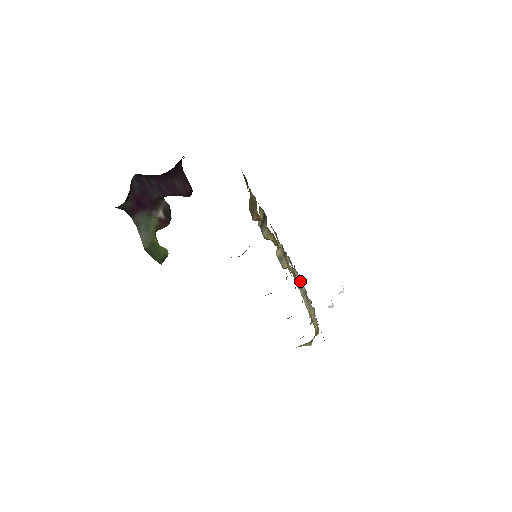
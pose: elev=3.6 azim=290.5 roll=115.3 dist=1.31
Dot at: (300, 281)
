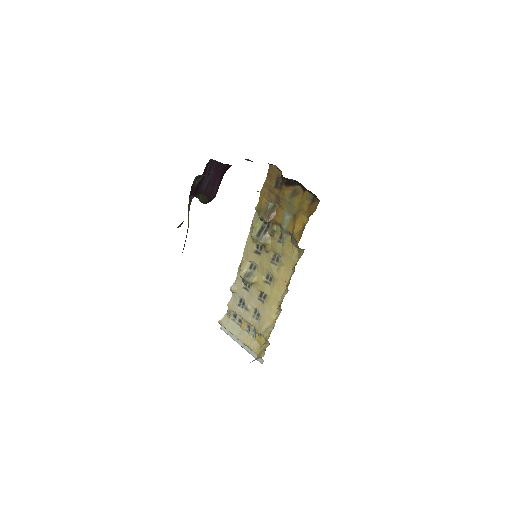
Dot at: (242, 308)
